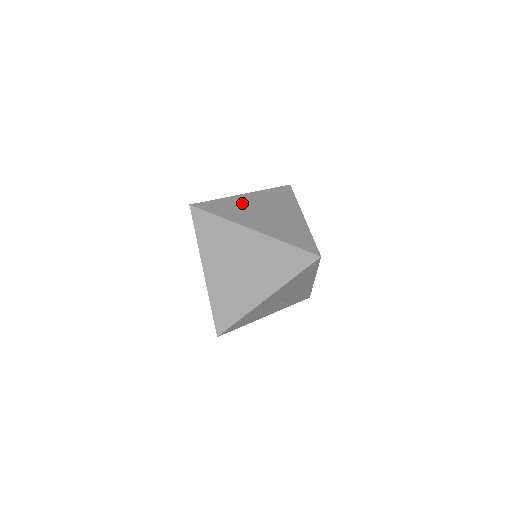
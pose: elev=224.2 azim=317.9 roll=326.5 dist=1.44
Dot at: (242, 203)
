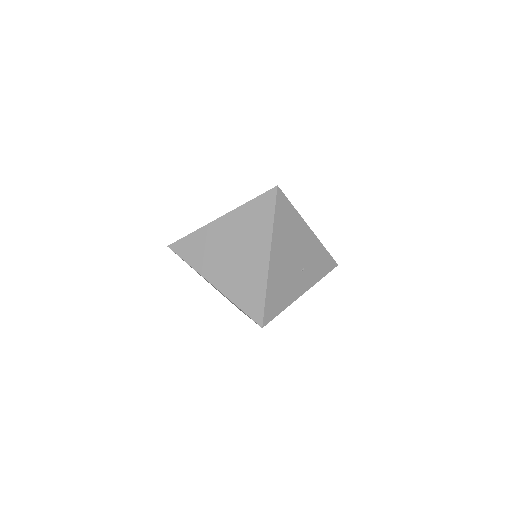
Dot at: occluded
